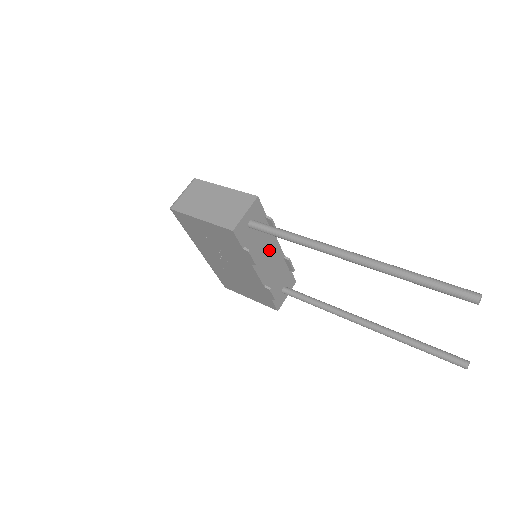
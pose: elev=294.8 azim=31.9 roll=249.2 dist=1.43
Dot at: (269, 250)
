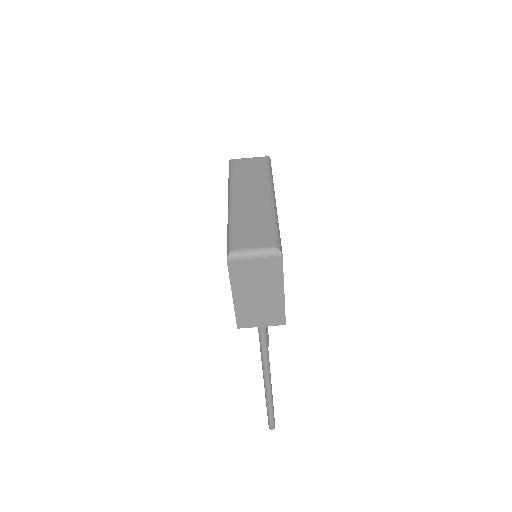
Dot at: occluded
